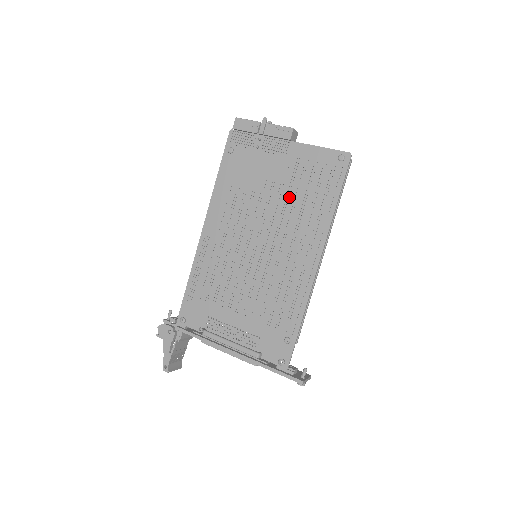
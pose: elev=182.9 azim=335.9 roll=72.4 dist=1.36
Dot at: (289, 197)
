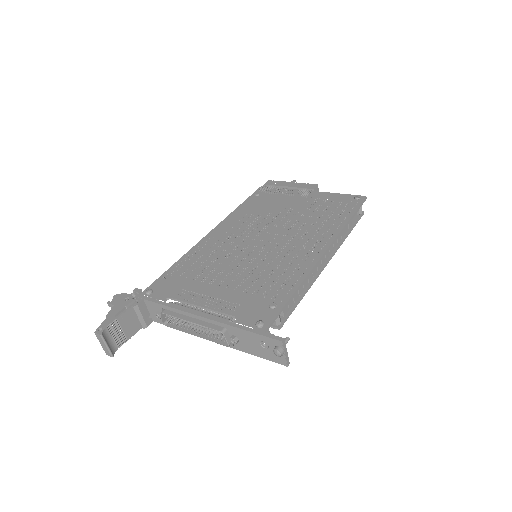
Dot at: (304, 216)
